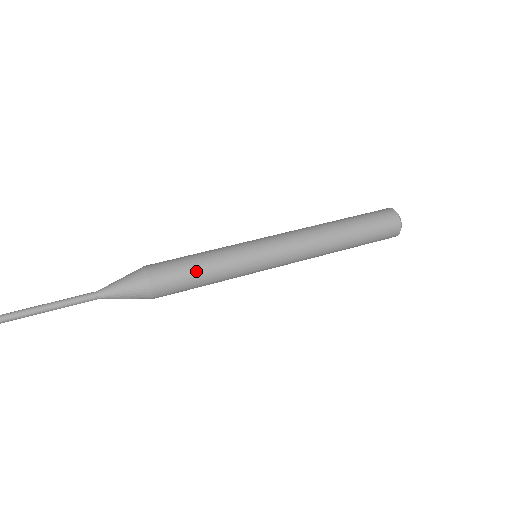
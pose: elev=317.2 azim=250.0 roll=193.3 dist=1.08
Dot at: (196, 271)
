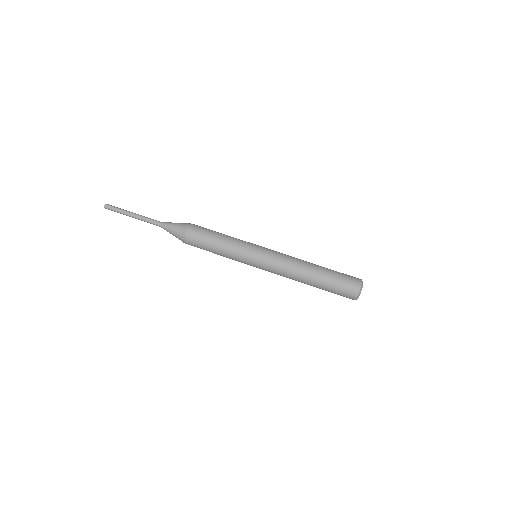
Dot at: (214, 244)
